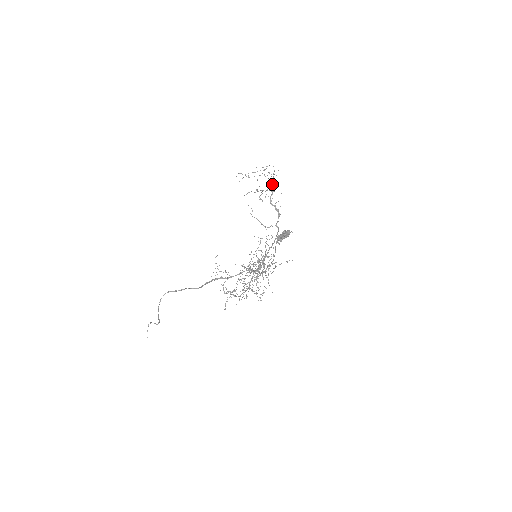
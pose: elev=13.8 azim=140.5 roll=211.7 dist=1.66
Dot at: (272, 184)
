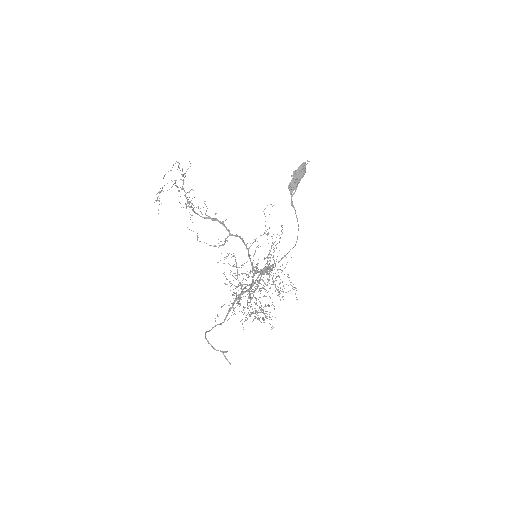
Dot at: (188, 192)
